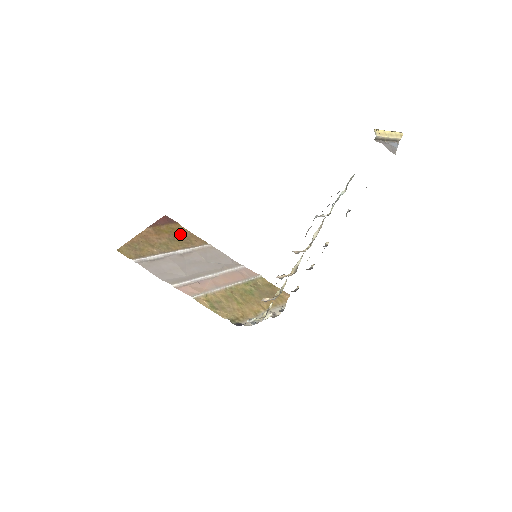
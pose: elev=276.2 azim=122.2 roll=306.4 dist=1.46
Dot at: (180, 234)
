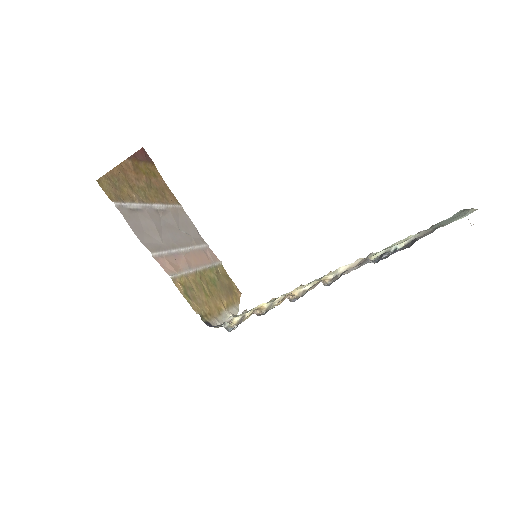
Dot at: (156, 180)
